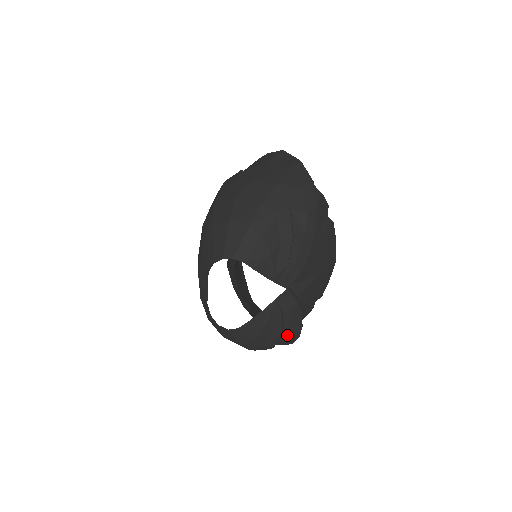
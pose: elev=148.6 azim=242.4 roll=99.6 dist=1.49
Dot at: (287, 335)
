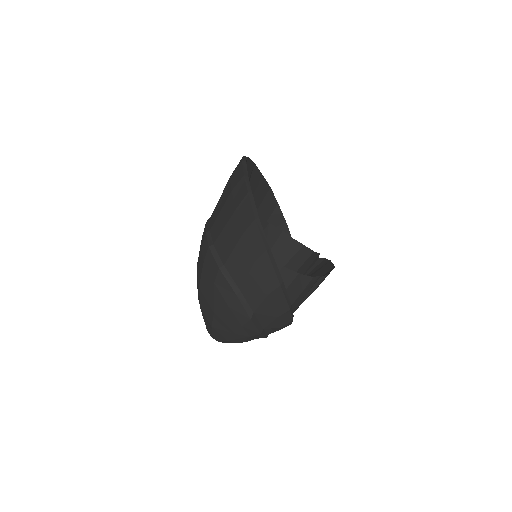
Dot at: occluded
